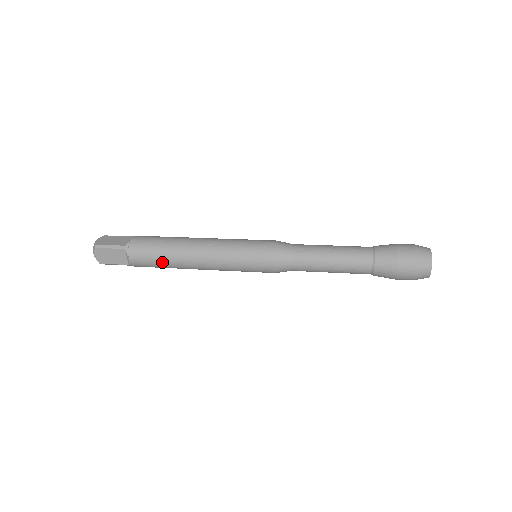
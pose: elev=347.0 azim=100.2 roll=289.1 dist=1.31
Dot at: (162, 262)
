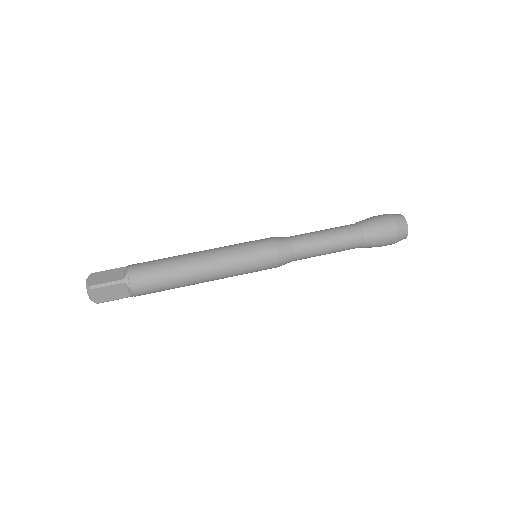
Dot at: (168, 285)
